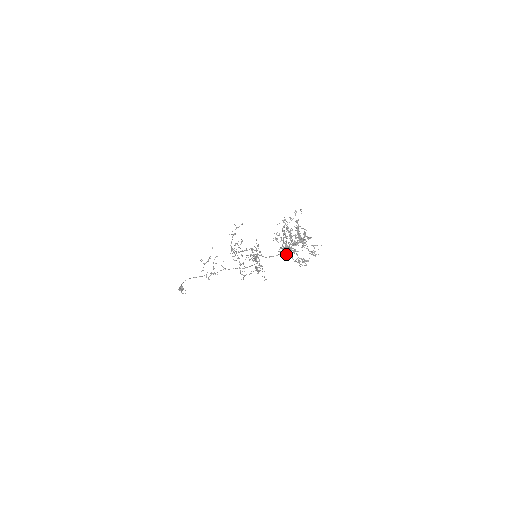
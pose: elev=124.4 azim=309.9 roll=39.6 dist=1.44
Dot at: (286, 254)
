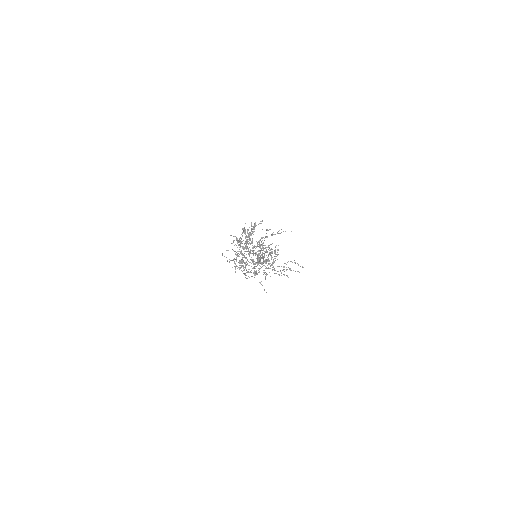
Dot at: occluded
